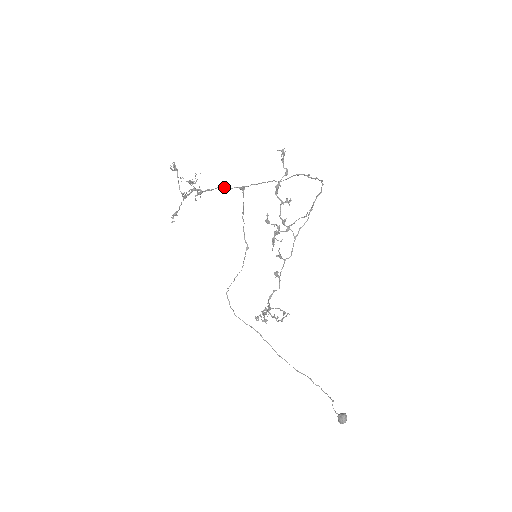
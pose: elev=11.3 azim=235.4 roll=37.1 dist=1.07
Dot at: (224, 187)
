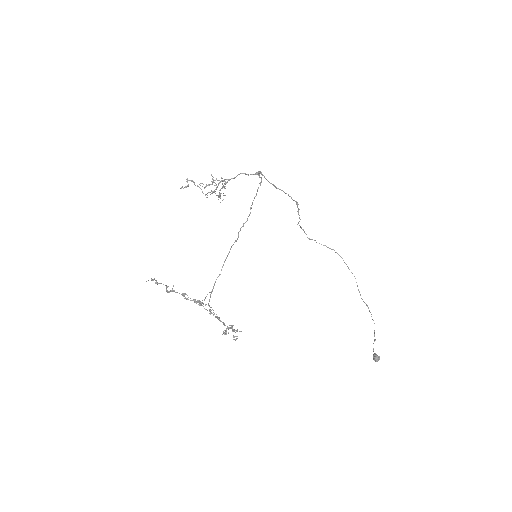
Dot at: (244, 173)
